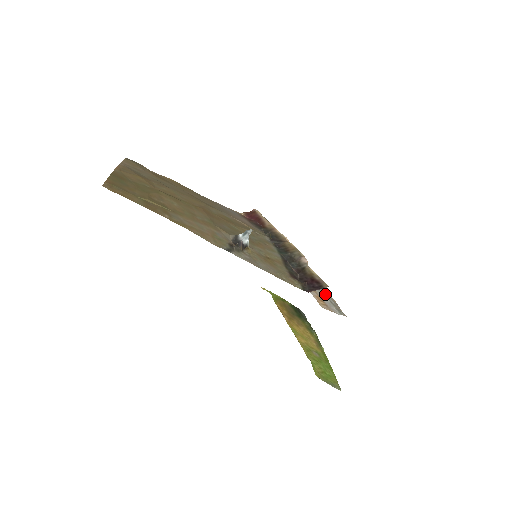
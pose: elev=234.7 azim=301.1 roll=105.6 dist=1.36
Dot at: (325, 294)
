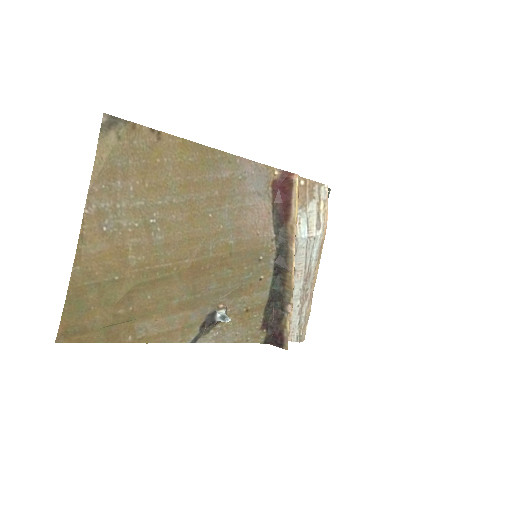
Dot at: (302, 310)
